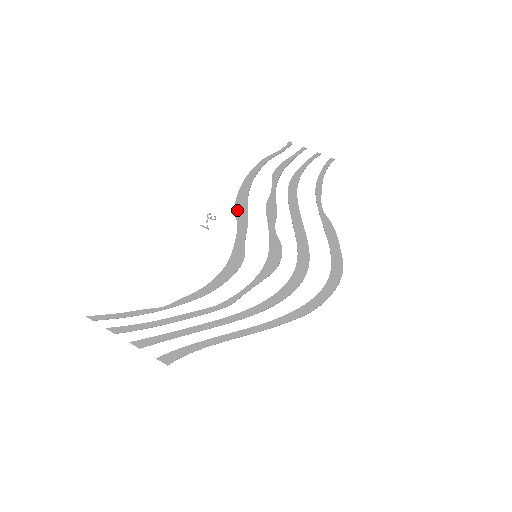
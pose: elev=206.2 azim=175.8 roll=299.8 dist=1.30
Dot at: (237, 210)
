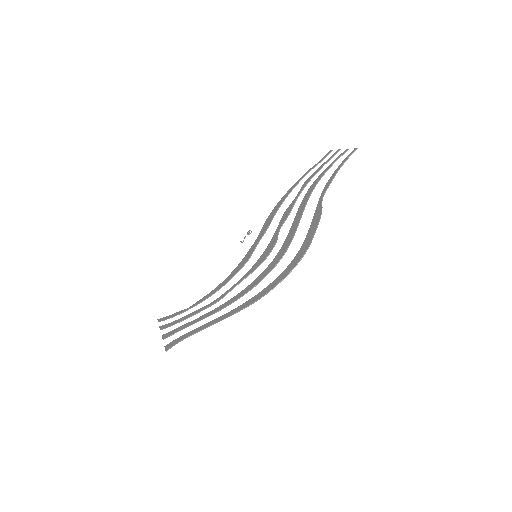
Dot at: (266, 222)
